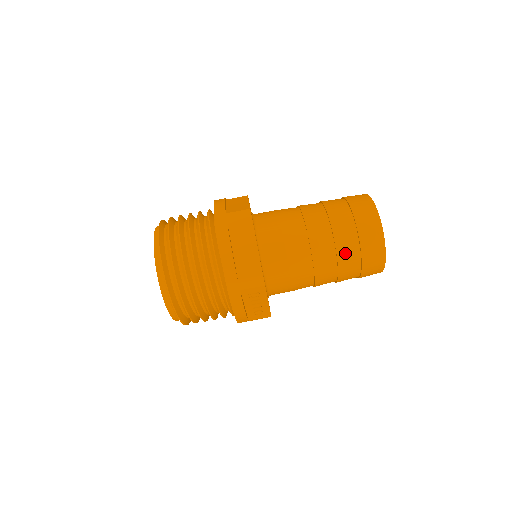
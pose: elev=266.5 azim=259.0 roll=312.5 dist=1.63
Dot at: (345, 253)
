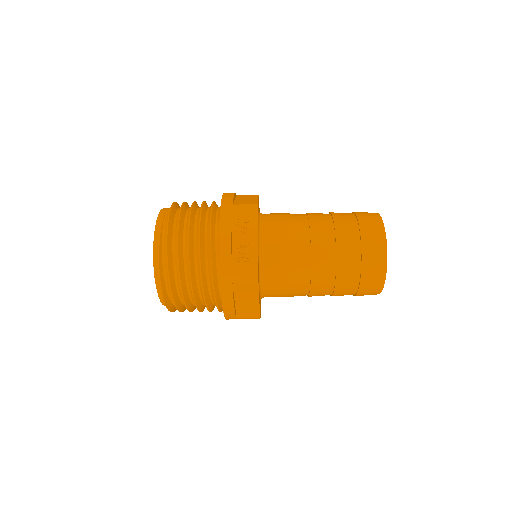
Dot at: occluded
